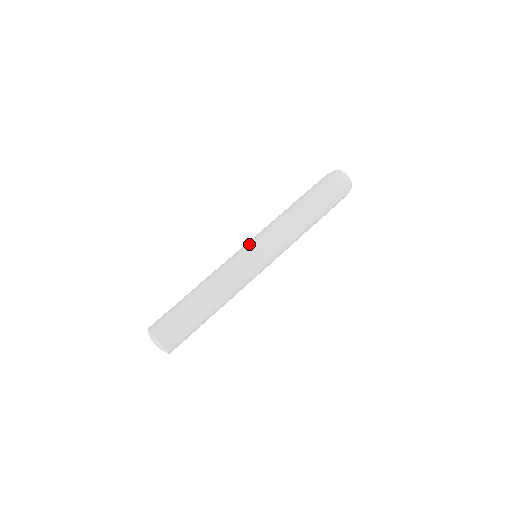
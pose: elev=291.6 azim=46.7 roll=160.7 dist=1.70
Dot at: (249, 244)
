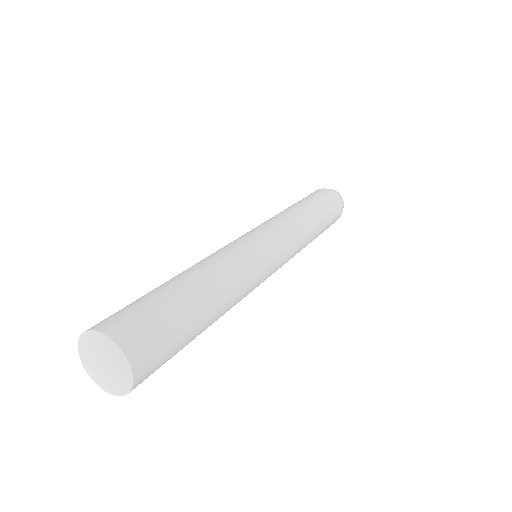
Dot at: occluded
